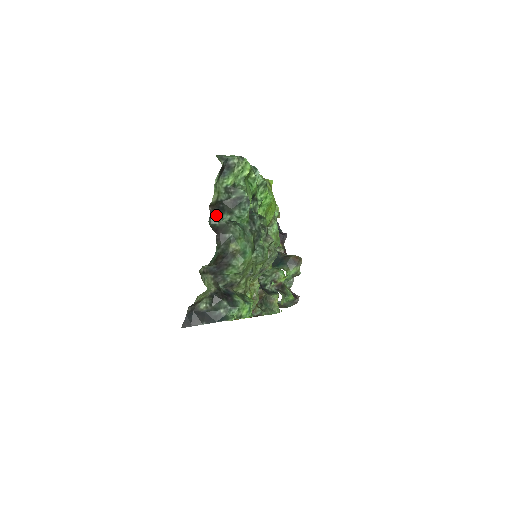
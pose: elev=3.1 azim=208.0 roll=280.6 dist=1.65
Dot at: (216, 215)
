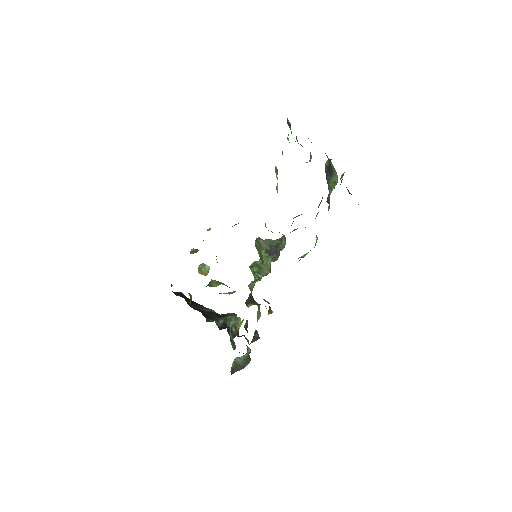
Dot at: occluded
